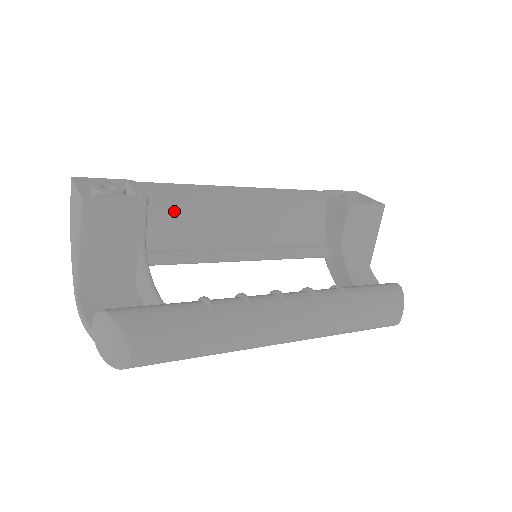
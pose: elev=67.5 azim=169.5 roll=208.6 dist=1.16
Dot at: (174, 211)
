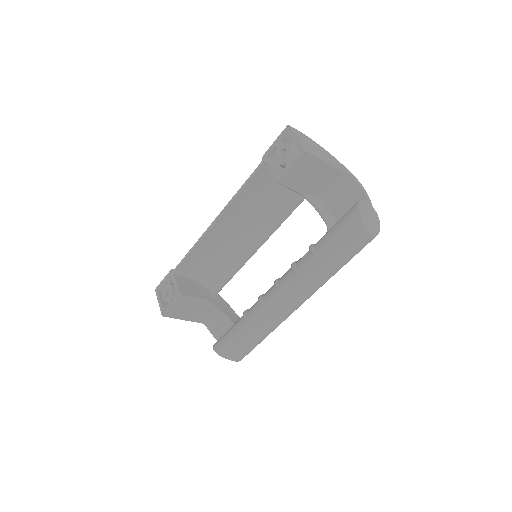
Dot at: (202, 262)
